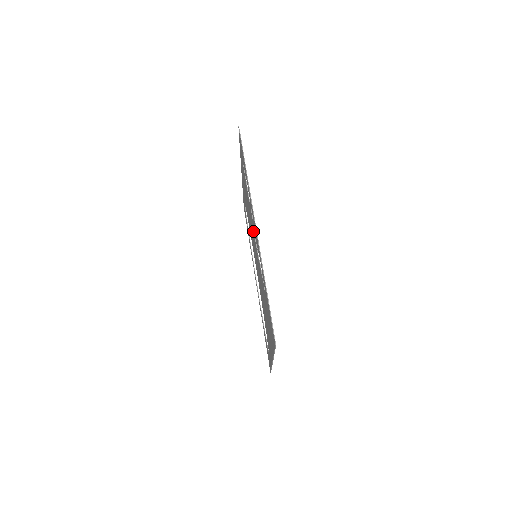
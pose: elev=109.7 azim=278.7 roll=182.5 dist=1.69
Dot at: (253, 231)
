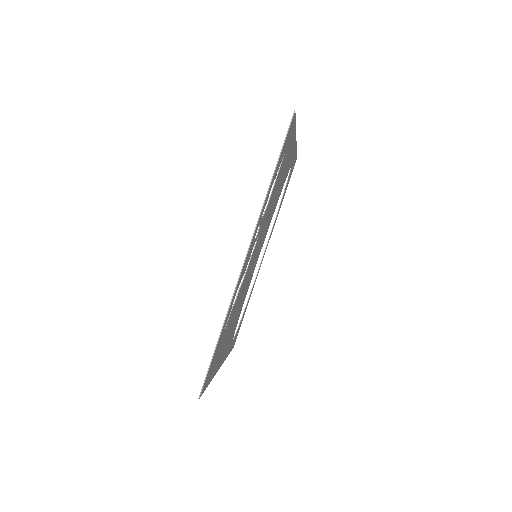
Dot at: (256, 241)
